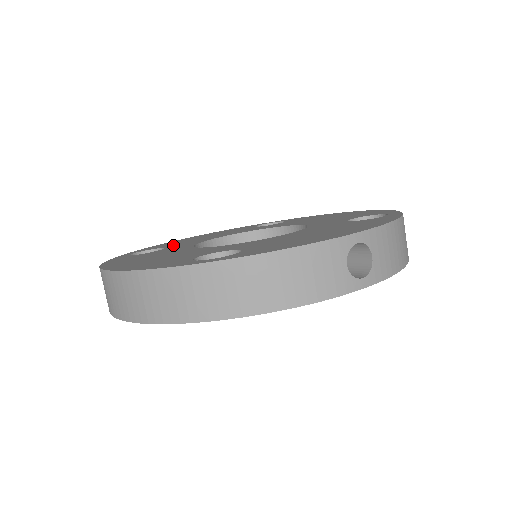
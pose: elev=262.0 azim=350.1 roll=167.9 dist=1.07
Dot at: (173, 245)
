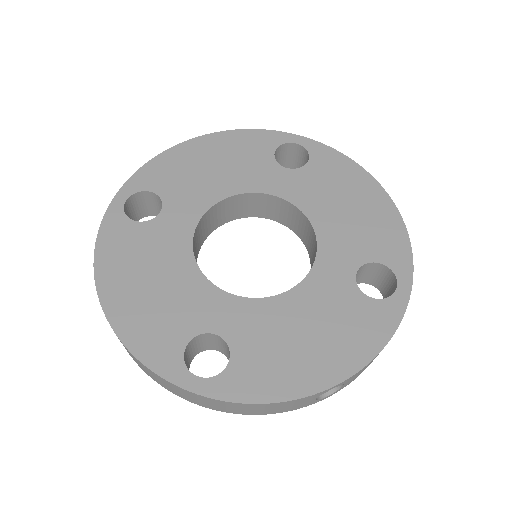
Dot at: (173, 194)
